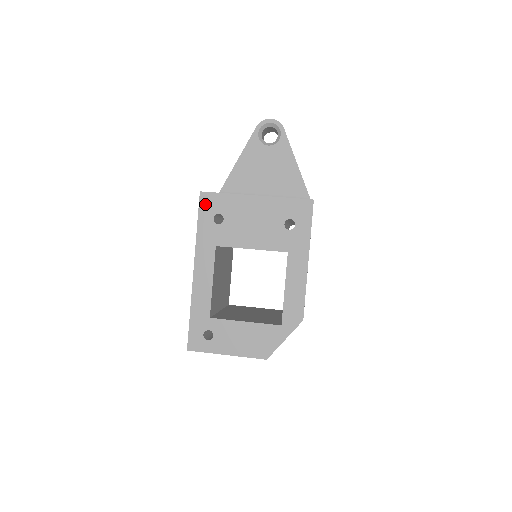
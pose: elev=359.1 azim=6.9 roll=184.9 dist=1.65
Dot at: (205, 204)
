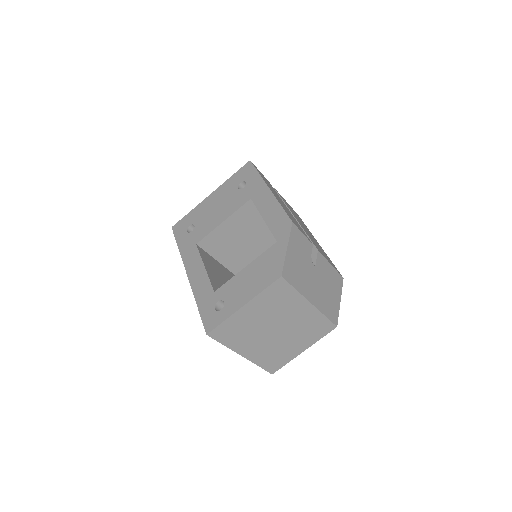
Dot at: (178, 230)
